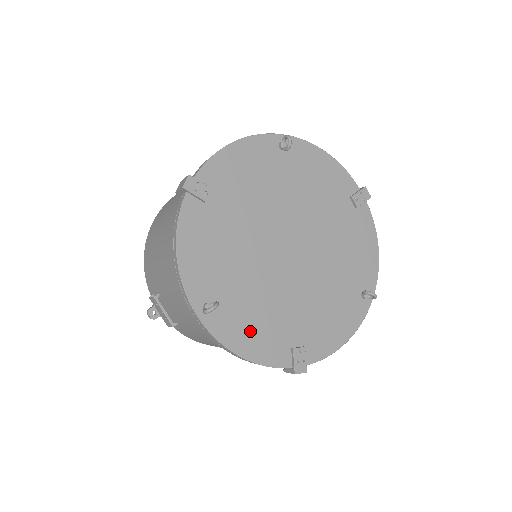
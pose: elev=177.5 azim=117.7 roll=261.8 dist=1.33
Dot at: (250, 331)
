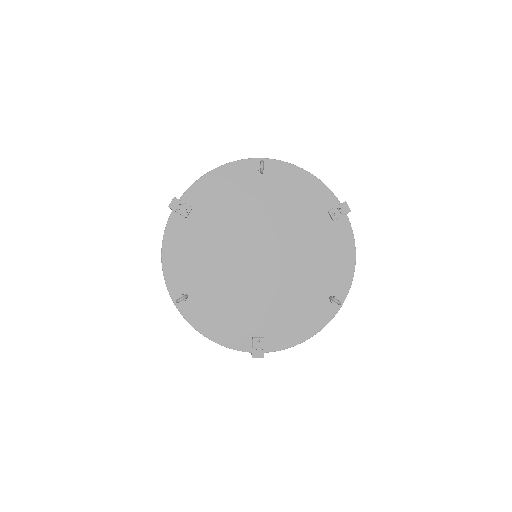
Dot at: (217, 319)
